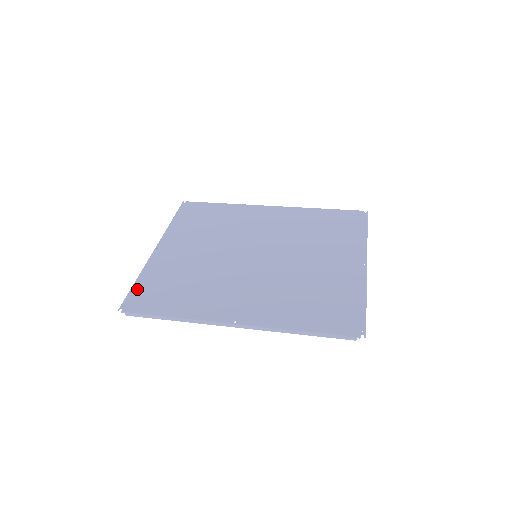
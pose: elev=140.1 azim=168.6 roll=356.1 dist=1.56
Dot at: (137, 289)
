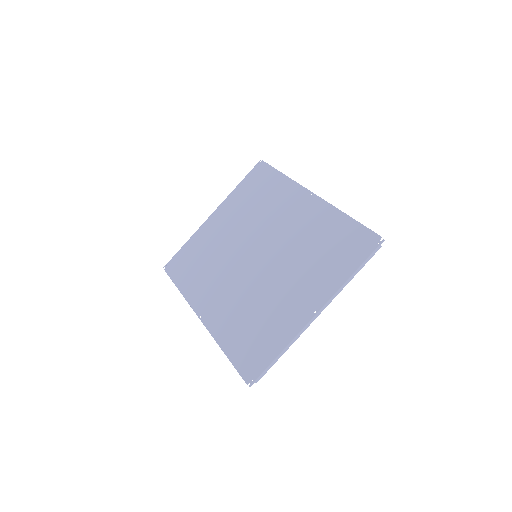
Dot at: (180, 253)
